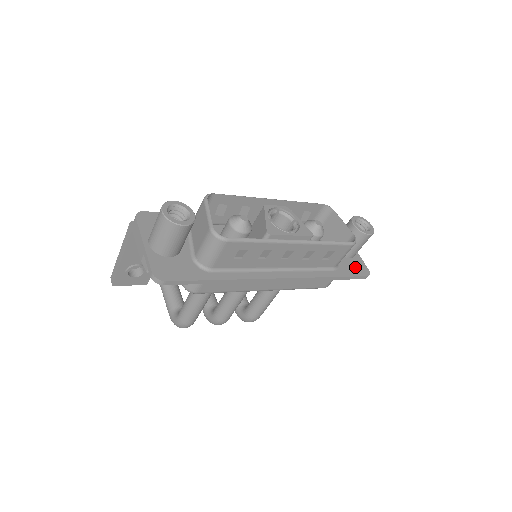
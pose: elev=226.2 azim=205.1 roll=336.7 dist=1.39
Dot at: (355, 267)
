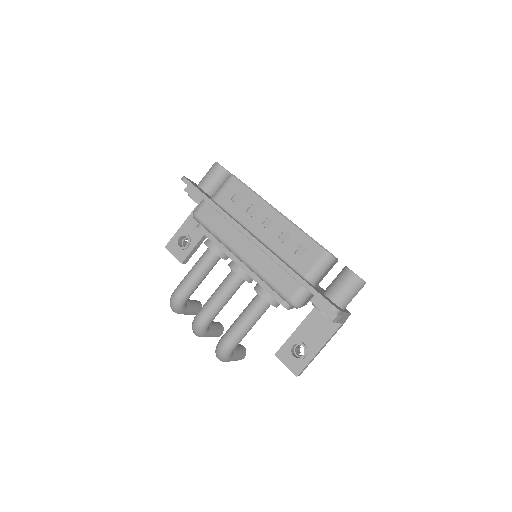
Dot at: (328, 299)
